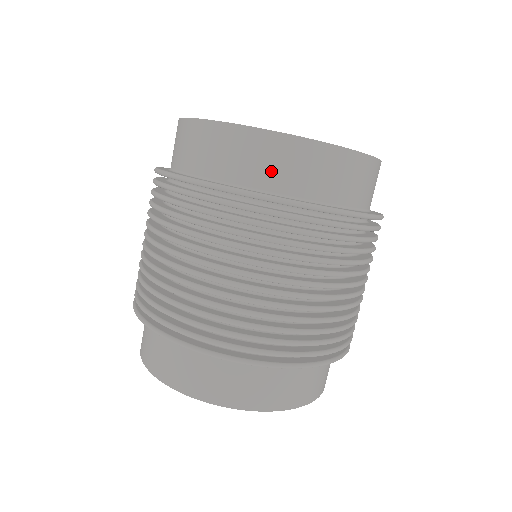
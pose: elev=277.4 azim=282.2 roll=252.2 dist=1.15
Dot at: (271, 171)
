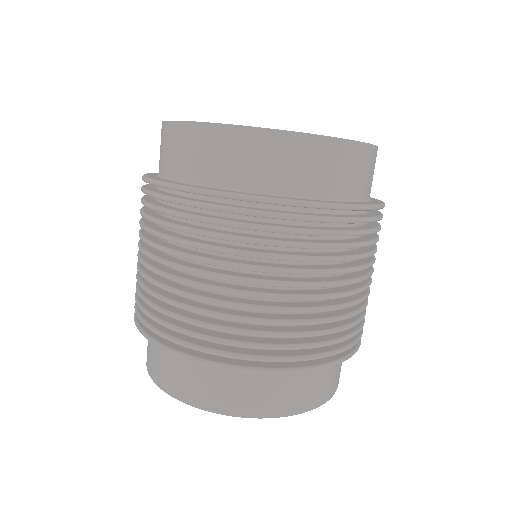
Dot at: (278, 172)
